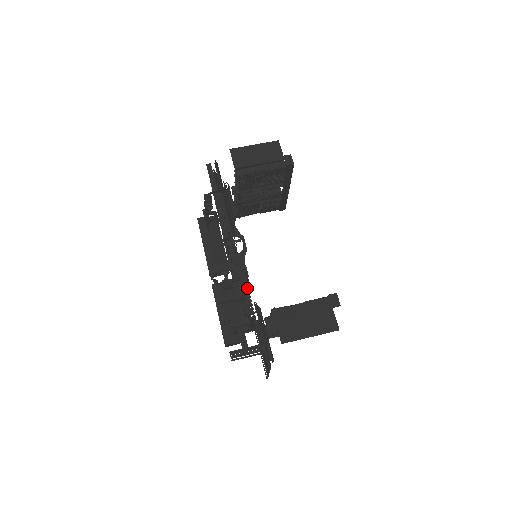
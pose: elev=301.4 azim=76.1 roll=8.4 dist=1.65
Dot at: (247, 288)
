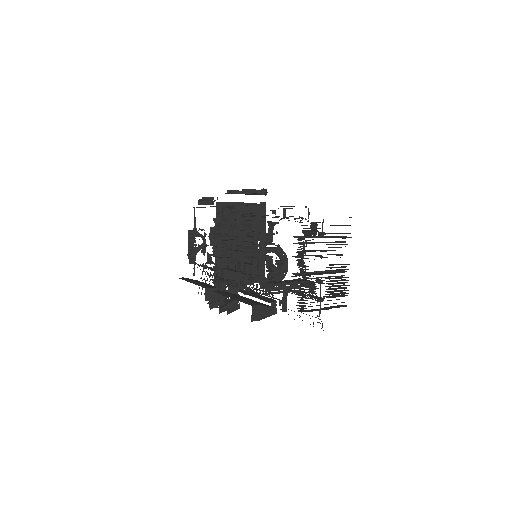
Dot at: (267, 192)
